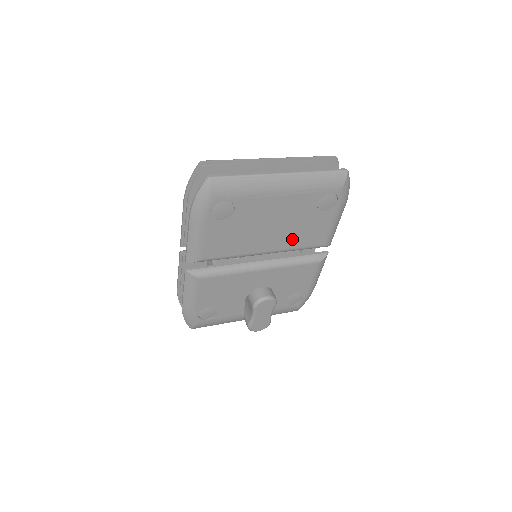
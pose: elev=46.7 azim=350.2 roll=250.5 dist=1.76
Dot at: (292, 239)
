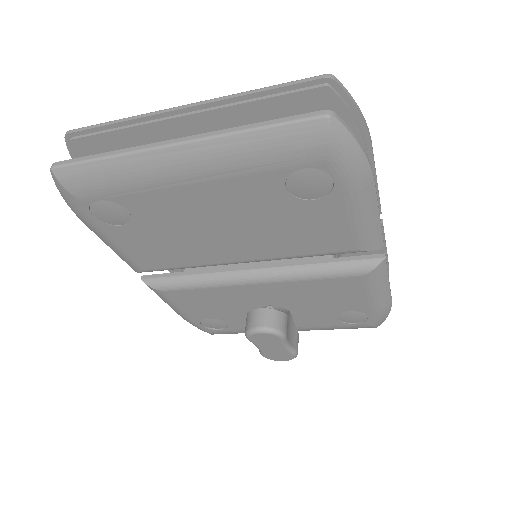
Dot at: (279, 244)
